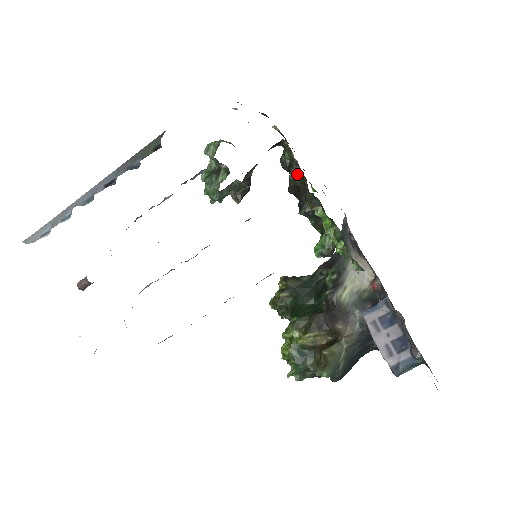
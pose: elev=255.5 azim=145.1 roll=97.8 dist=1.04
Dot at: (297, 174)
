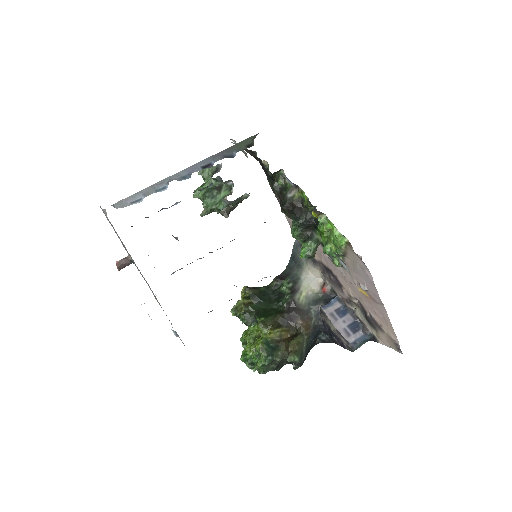
Dot at: (296, 194)
